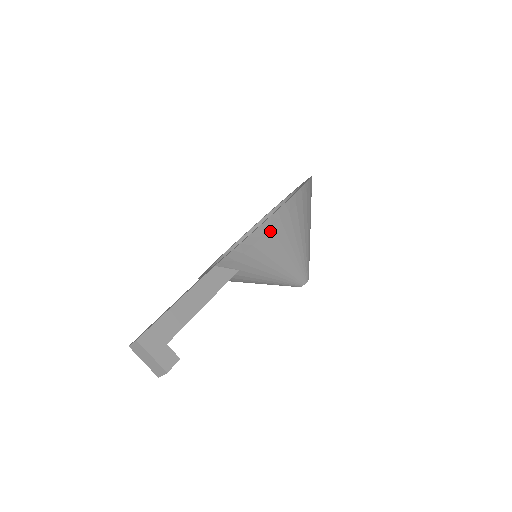
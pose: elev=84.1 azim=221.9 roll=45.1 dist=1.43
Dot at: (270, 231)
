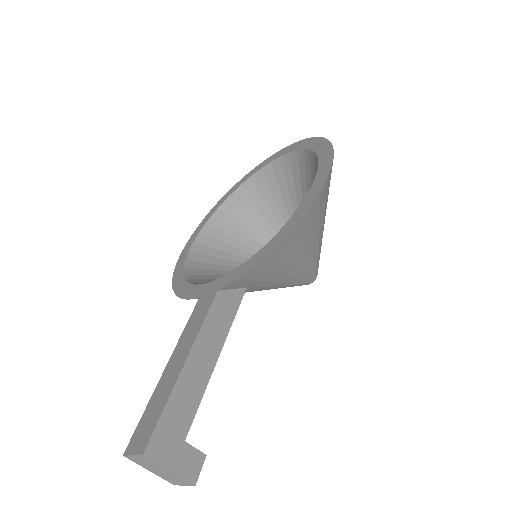
Dot at: (298, 235)
